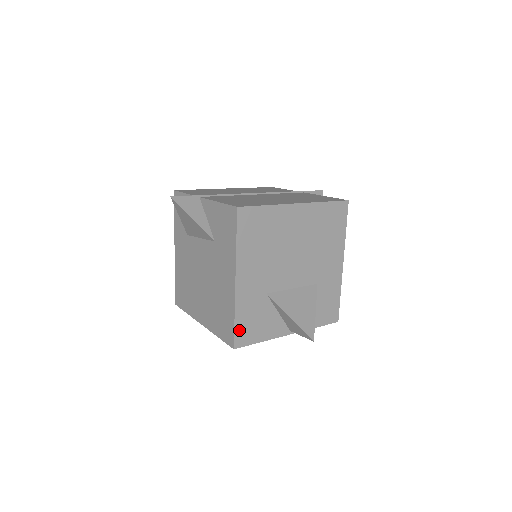
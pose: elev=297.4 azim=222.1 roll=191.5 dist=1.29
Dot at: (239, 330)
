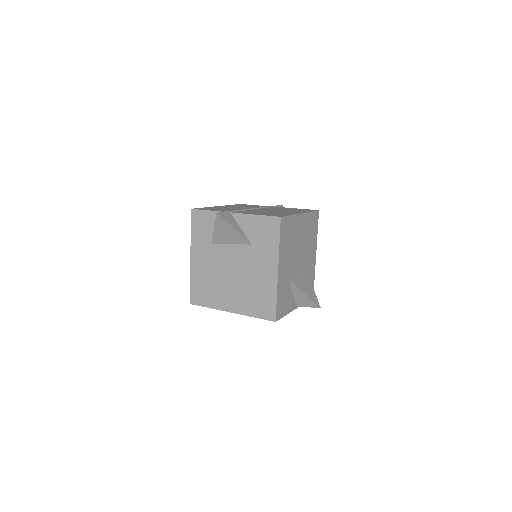
Dot at: (278, 307)
